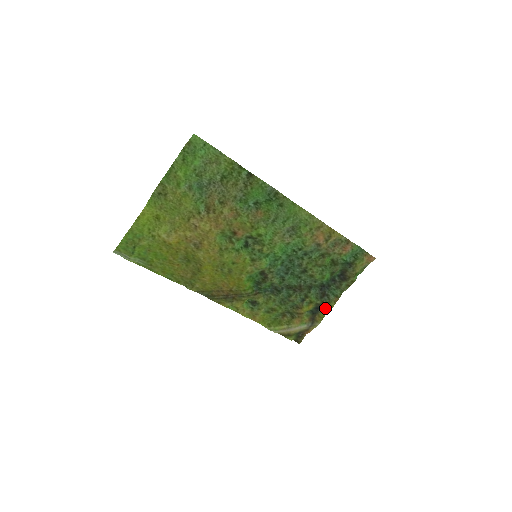
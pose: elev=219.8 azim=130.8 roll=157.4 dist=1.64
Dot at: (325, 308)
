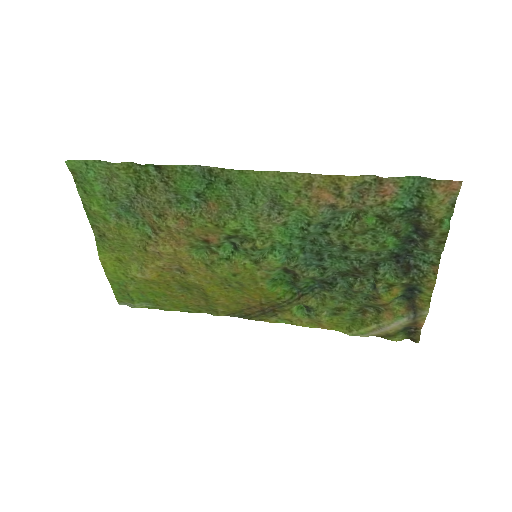
Dot at: (422, 287)
